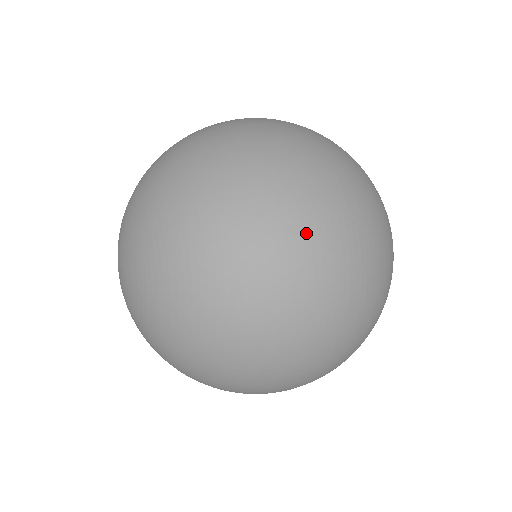
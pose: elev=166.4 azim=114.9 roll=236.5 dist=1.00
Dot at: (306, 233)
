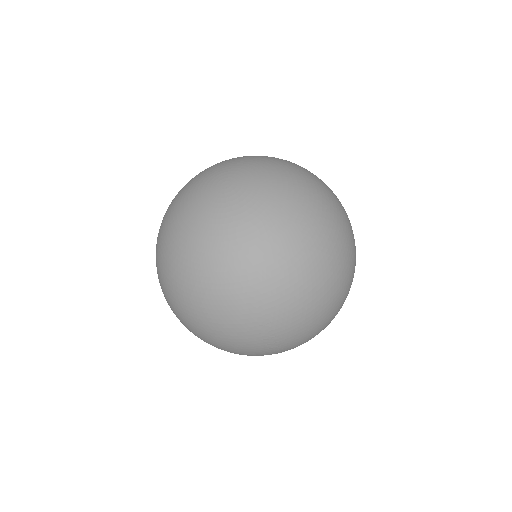
Dot at: (353, 238)
